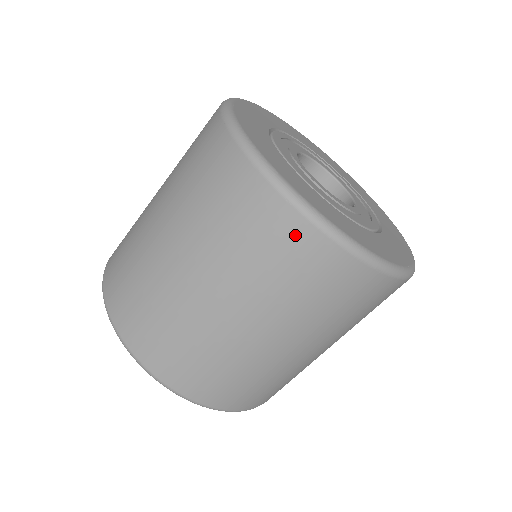
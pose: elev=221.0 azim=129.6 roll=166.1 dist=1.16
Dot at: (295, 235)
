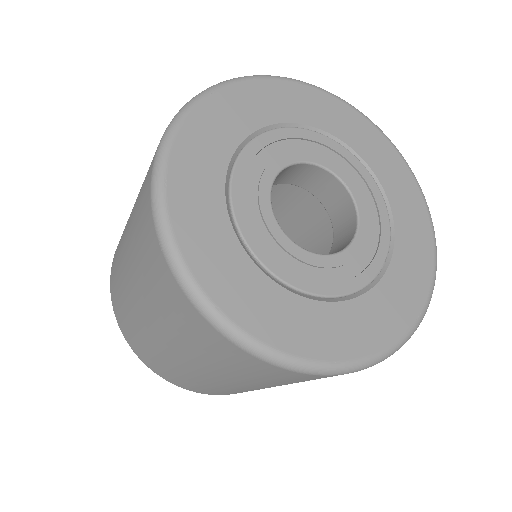
Dot at: (273, 371)
